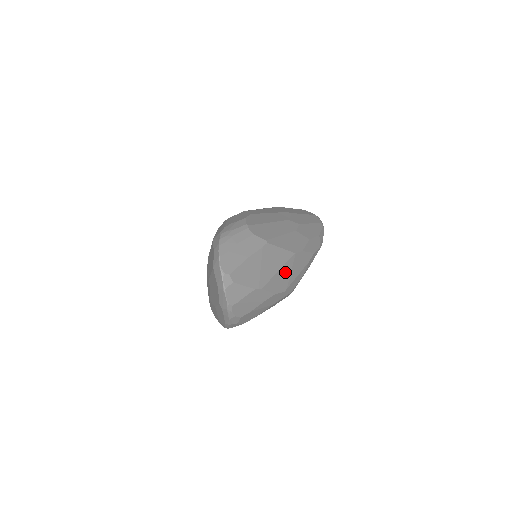
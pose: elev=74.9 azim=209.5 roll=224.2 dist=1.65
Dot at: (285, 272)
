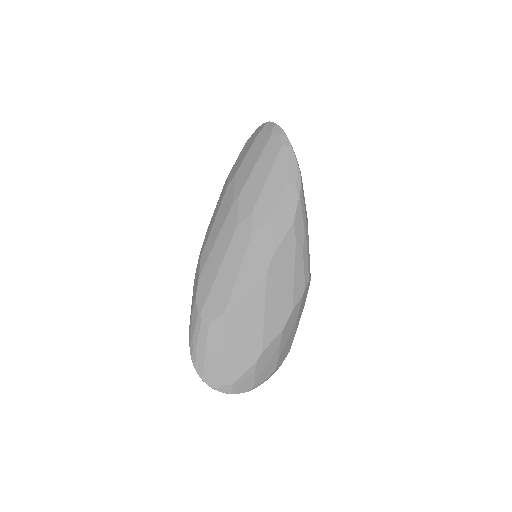
Dot at: (274, 301)
